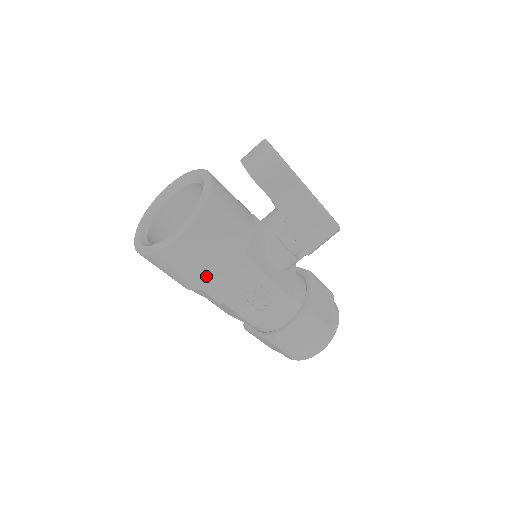
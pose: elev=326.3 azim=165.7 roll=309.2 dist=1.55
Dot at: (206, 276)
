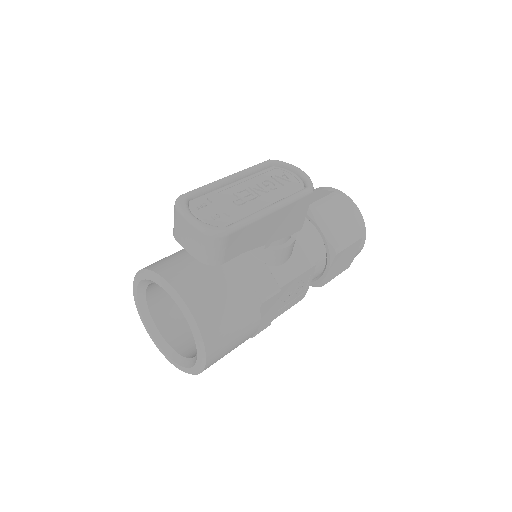
Dot at: occluded
